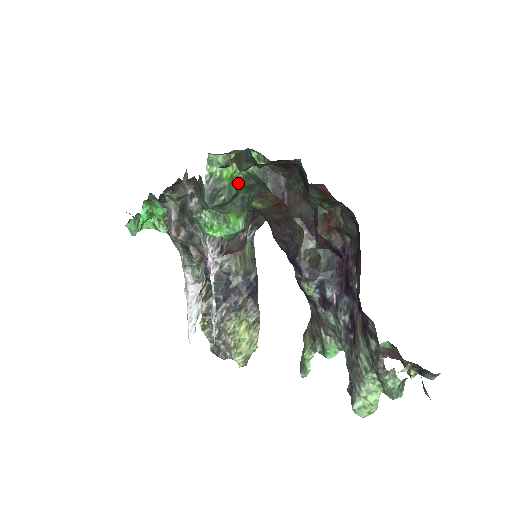
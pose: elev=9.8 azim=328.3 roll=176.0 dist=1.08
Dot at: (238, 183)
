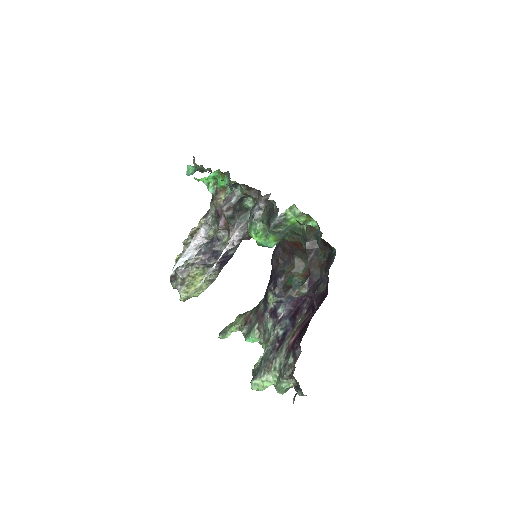
Dot at: (293, 228)
